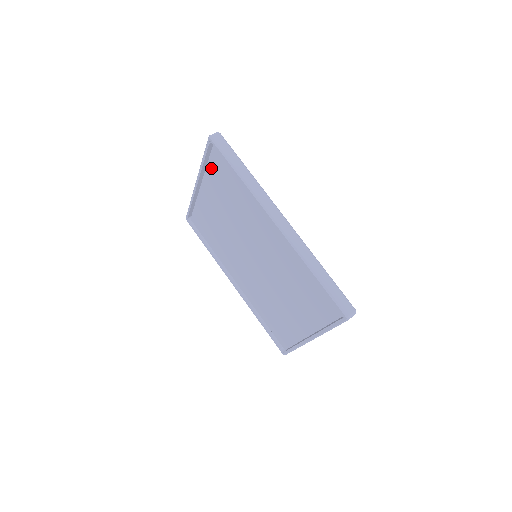
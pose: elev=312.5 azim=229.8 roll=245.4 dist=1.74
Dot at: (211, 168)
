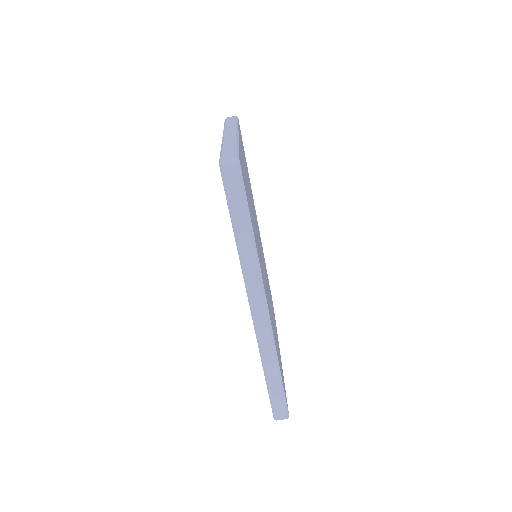
Dot at: occluded
